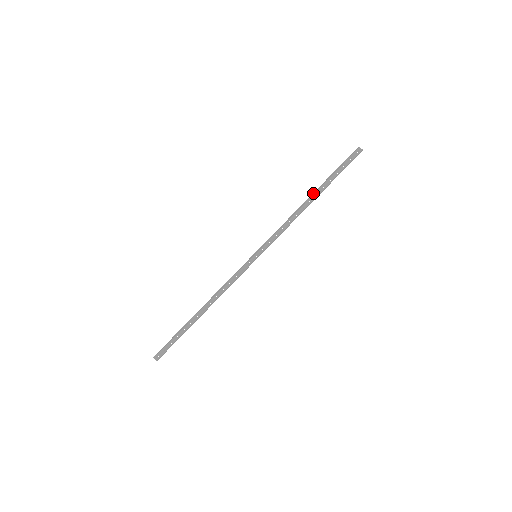
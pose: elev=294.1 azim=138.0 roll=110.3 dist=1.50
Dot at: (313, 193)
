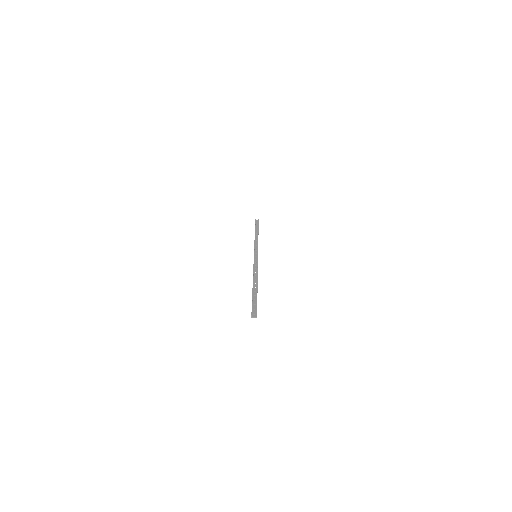
Dot at: occluded
